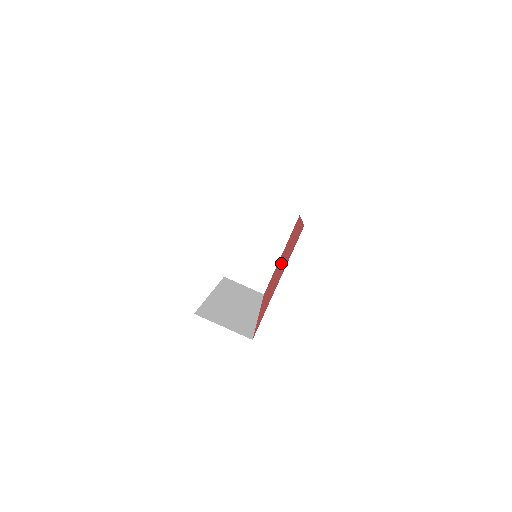
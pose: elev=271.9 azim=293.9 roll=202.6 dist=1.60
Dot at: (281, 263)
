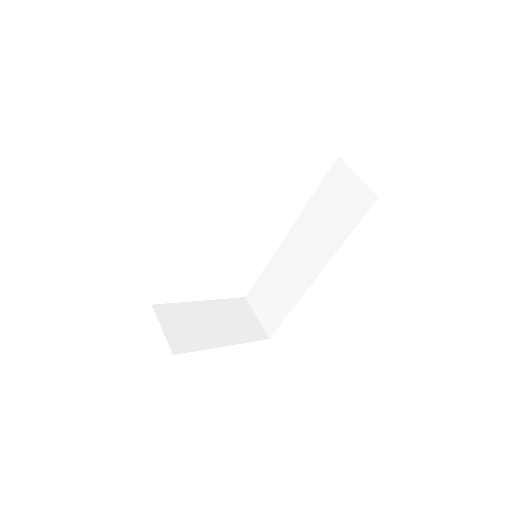
Dot at: occluded
